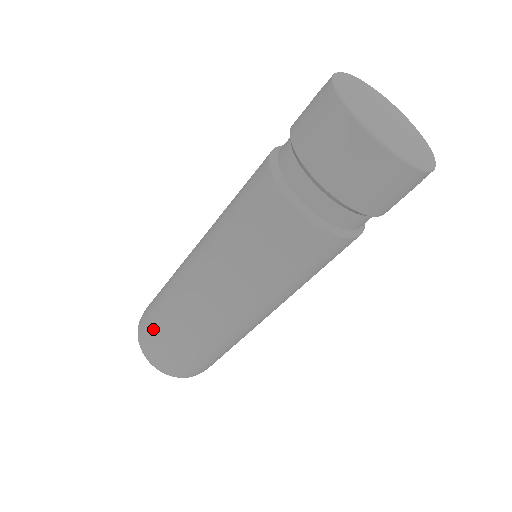
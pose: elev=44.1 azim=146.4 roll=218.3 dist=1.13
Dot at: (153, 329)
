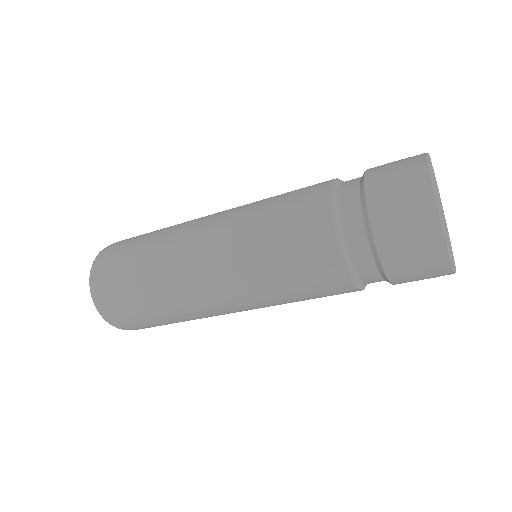
Dot at: (127, 307)
